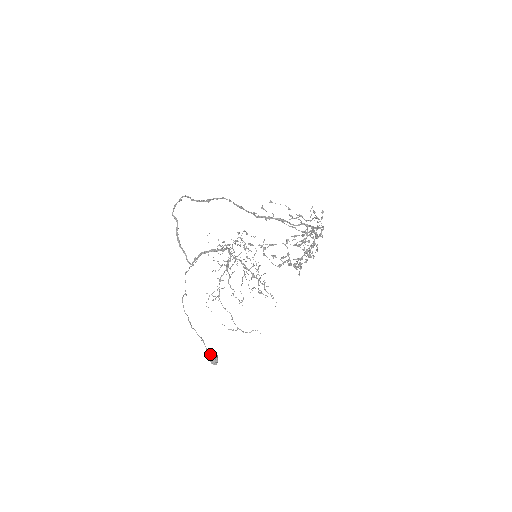
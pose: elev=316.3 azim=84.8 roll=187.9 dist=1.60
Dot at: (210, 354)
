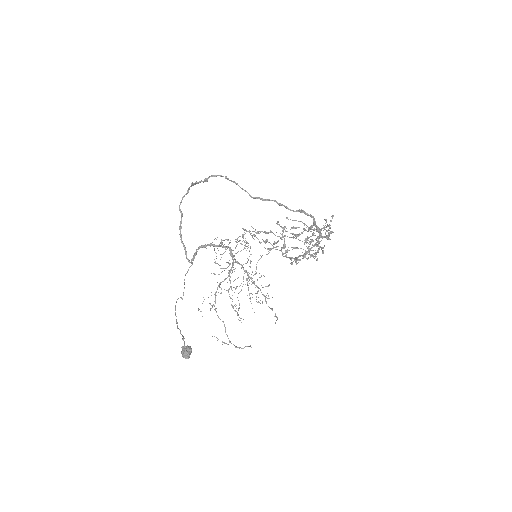
Dot at: (184, 347)
